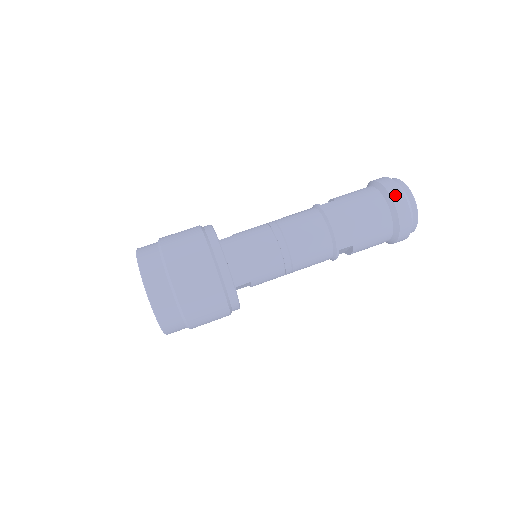
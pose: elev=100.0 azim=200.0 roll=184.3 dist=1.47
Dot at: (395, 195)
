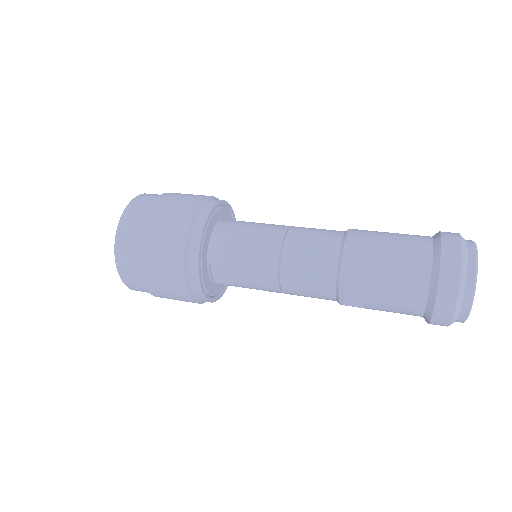
Dot at: (448, 238)
